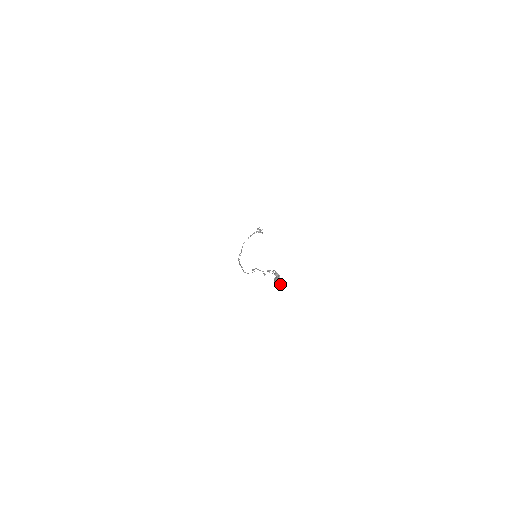
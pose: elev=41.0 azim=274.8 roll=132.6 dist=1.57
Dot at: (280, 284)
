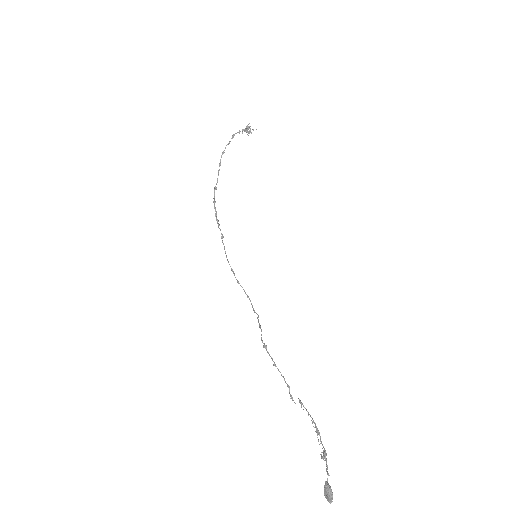
Dot at: (332, 498)
